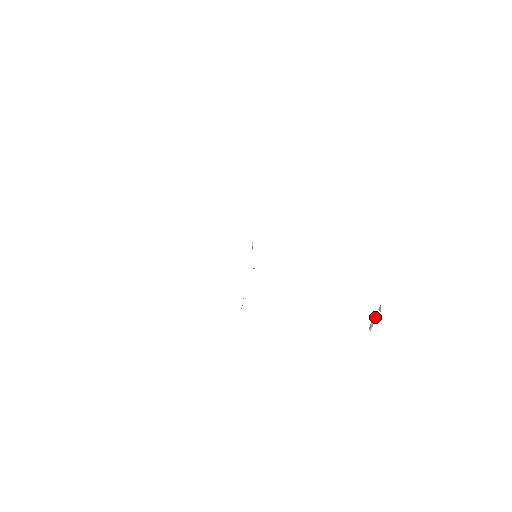
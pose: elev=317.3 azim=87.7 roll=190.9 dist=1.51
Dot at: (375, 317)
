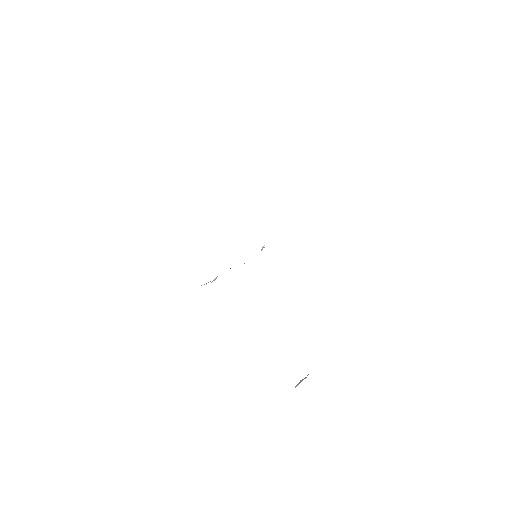
Dot at: (303, 379)
